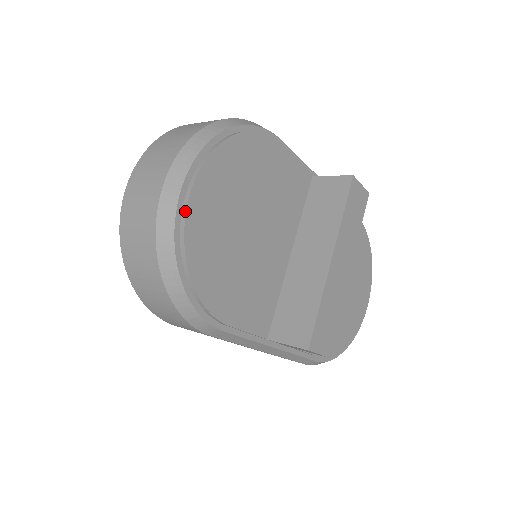
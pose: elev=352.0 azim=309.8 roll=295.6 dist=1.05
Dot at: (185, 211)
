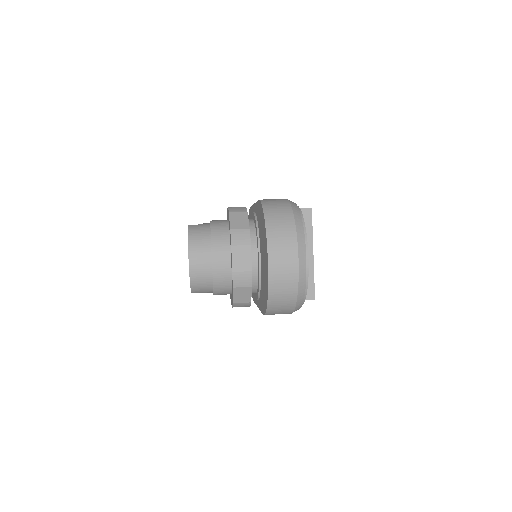
Dot at: (308, 269)
